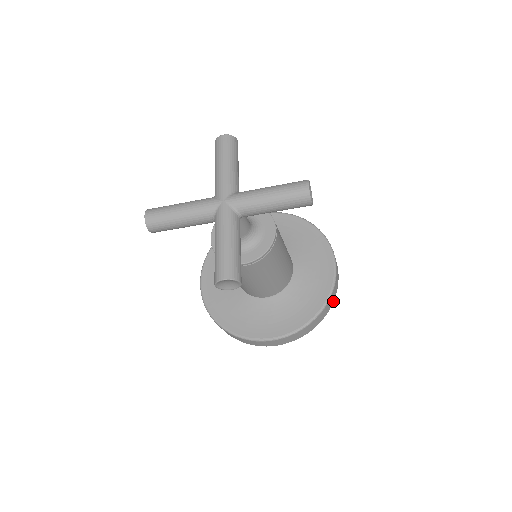
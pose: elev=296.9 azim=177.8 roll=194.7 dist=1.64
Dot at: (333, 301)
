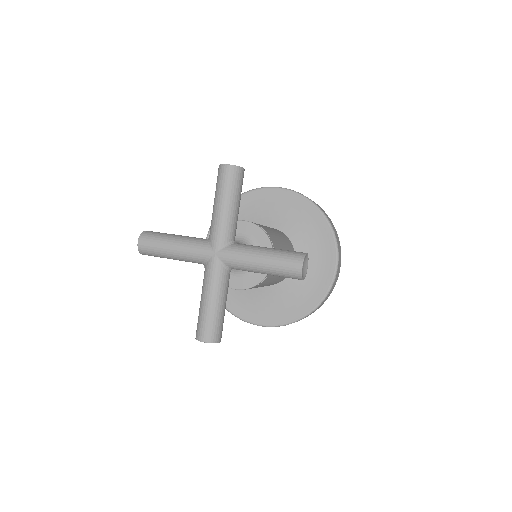
Dot at: (327, 298)
